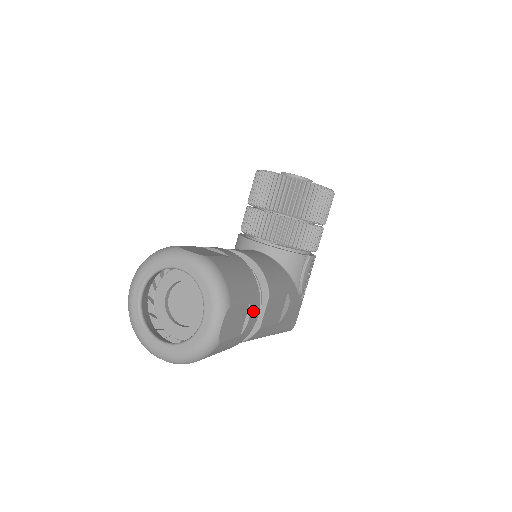
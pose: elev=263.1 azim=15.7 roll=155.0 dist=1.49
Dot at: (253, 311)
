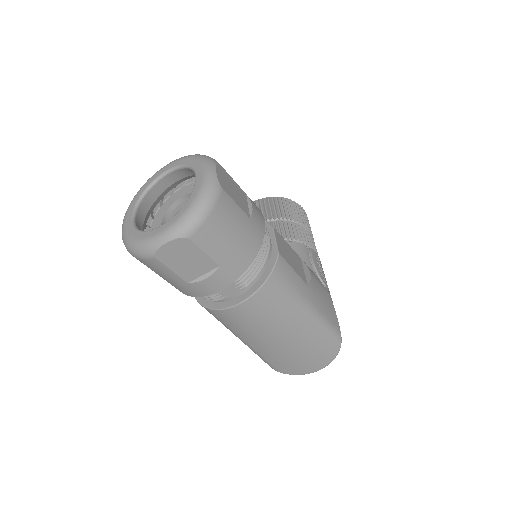
Dot at: (254, 206)
